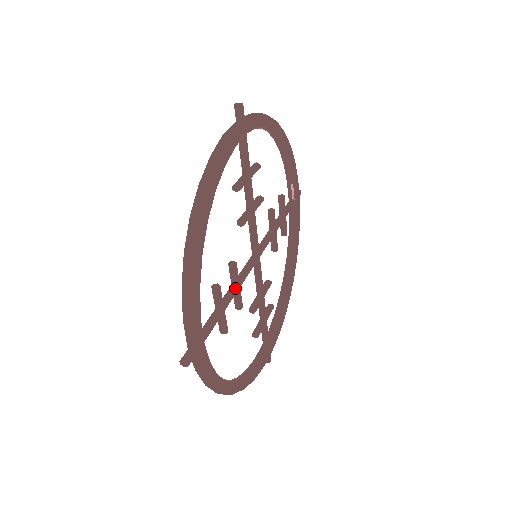
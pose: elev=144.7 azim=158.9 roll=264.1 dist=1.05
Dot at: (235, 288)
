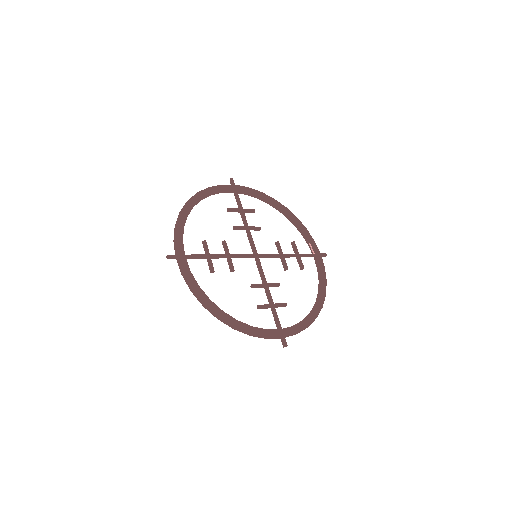
Dot at: (225, 254)
